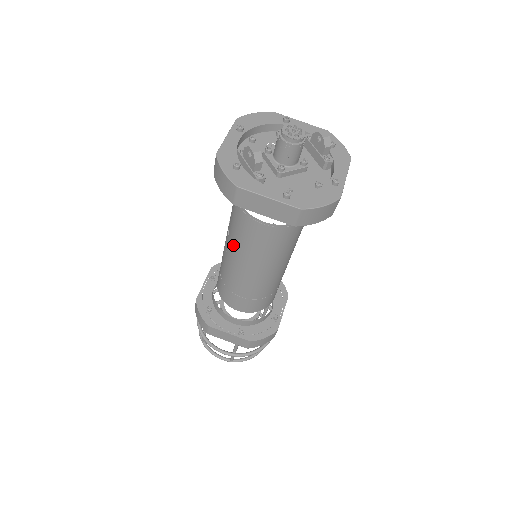
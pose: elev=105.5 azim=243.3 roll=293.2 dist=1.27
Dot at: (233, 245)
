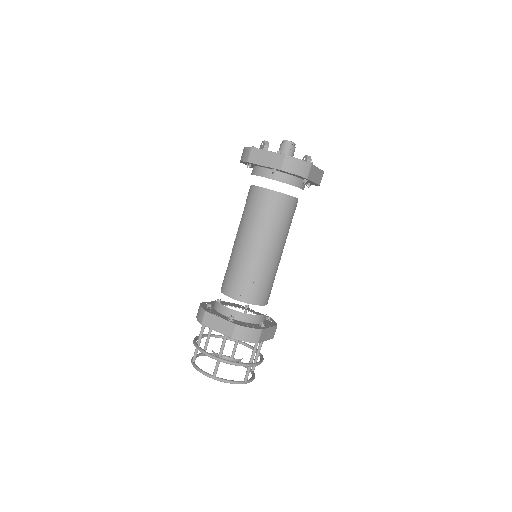
Dot at: (241, 224)
